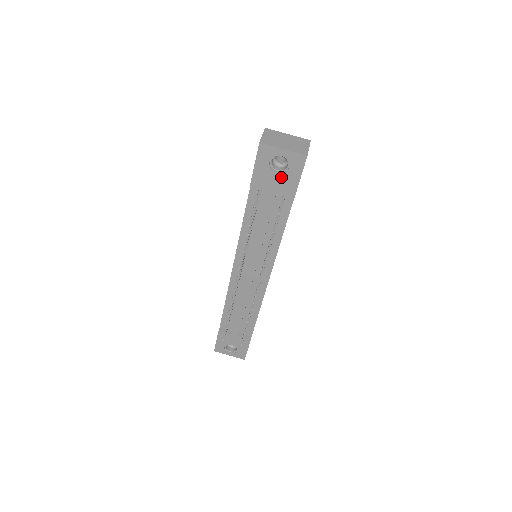
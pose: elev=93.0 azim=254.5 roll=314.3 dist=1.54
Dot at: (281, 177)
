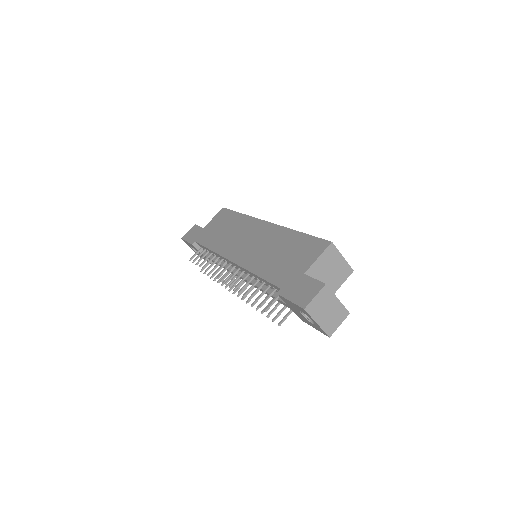
Dot at: (302, 316)
